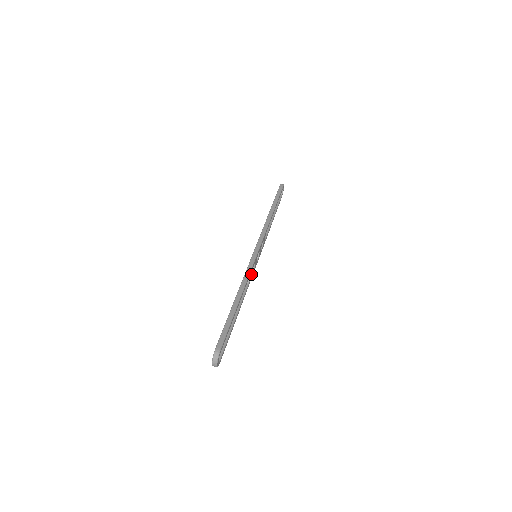
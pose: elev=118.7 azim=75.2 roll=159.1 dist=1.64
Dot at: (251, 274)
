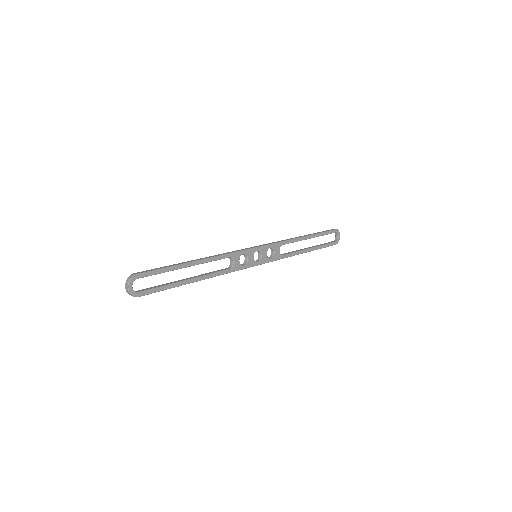
Dot at: (236, 261)
